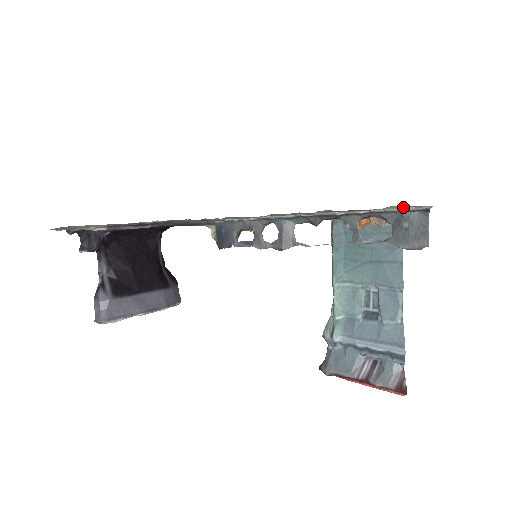
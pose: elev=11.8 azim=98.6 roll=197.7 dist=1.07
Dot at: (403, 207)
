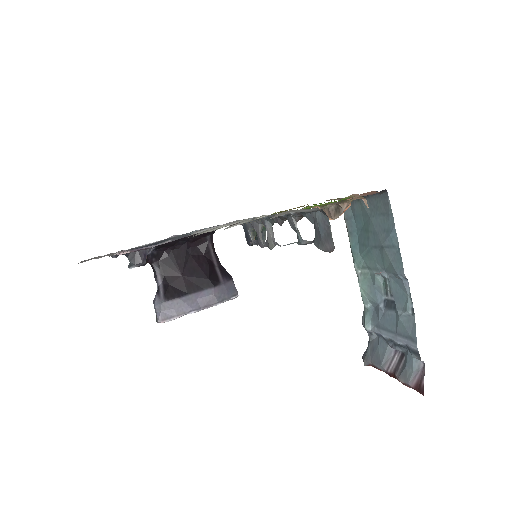
Dot at: (301, 210)
